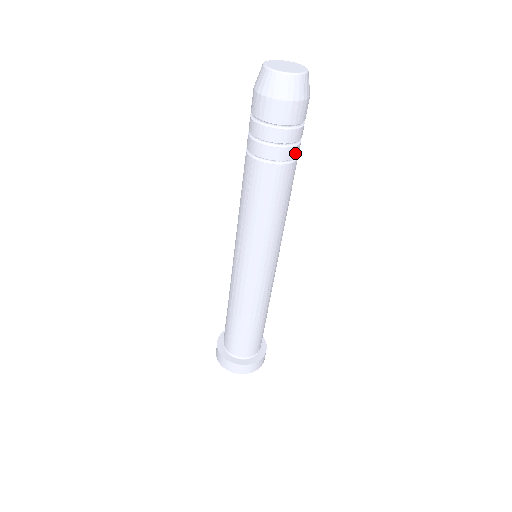
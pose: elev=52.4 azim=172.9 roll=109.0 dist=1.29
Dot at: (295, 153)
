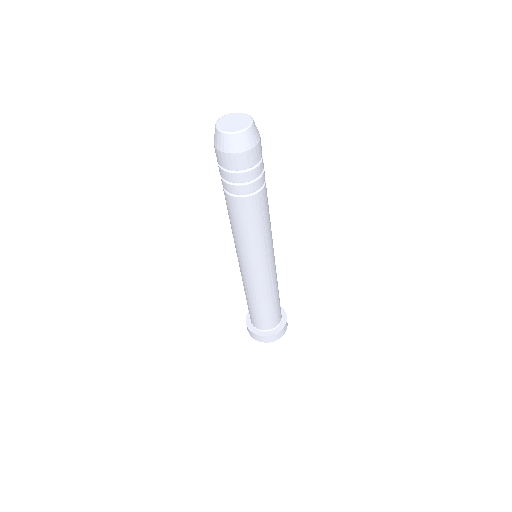
Dot at: (244, 190)
